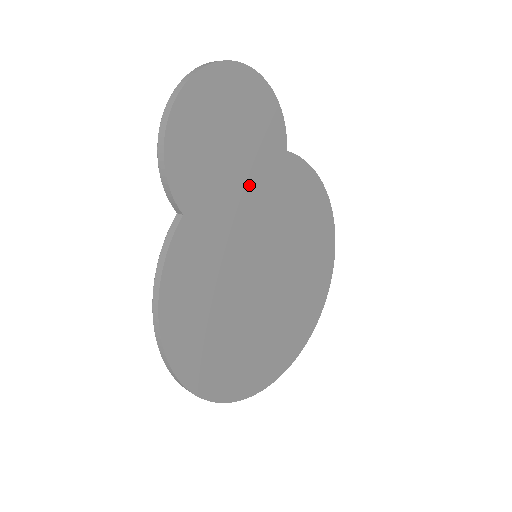
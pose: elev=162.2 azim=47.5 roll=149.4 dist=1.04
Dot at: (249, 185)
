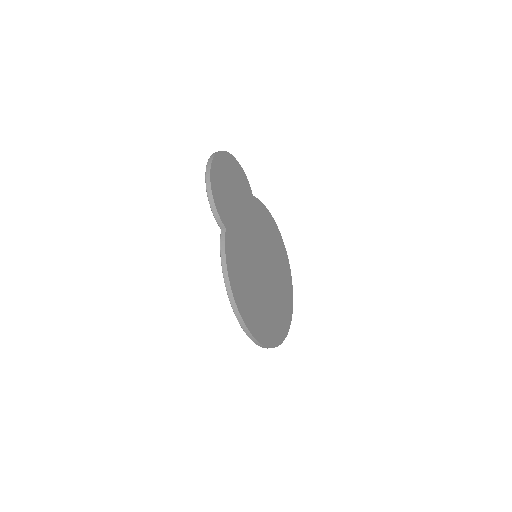
Dot at: (244, 214)
